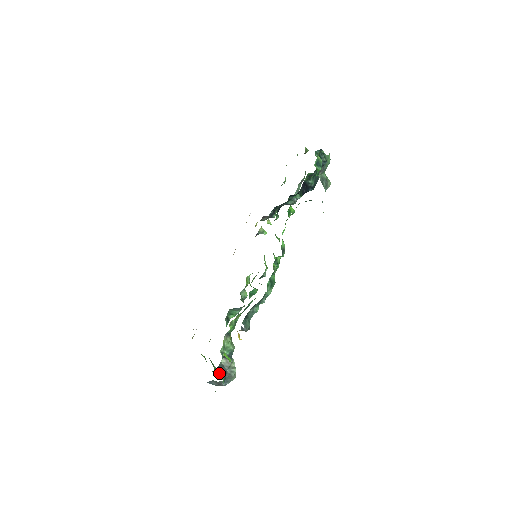
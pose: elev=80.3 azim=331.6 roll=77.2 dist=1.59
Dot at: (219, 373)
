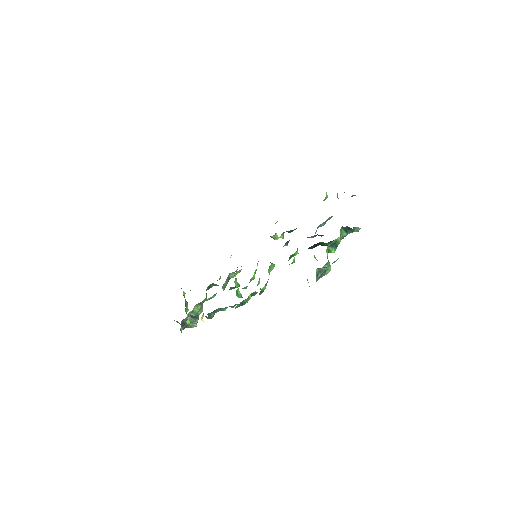
Dot at: (181, 325)
